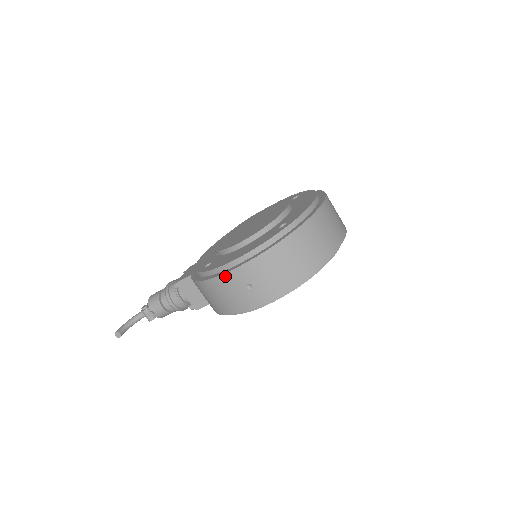
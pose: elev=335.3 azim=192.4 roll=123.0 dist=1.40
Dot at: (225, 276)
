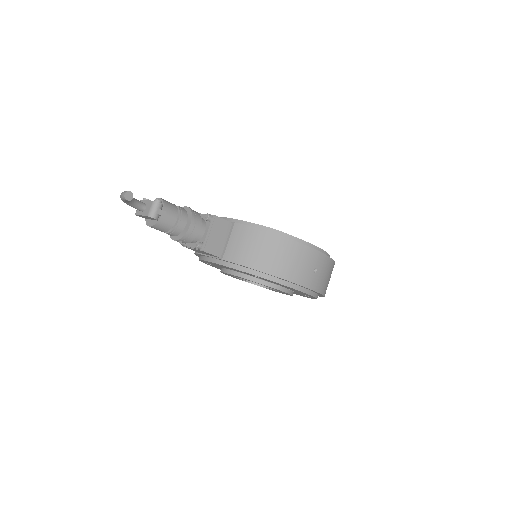
Dot at: (311, 250)
